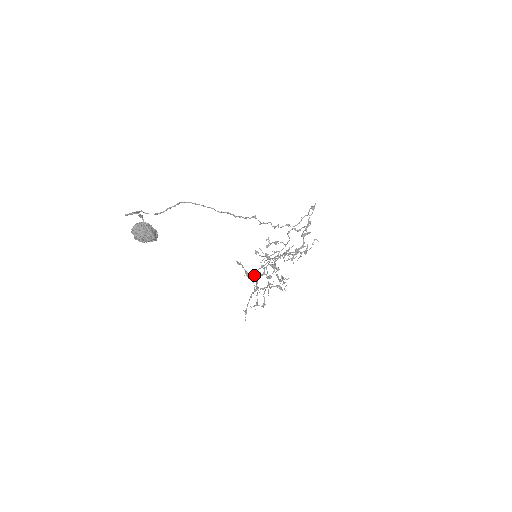
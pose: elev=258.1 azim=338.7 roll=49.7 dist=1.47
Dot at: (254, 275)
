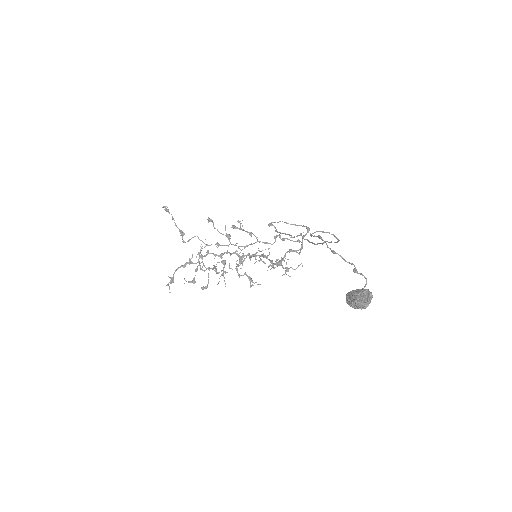
Dot at: (208, 251)
